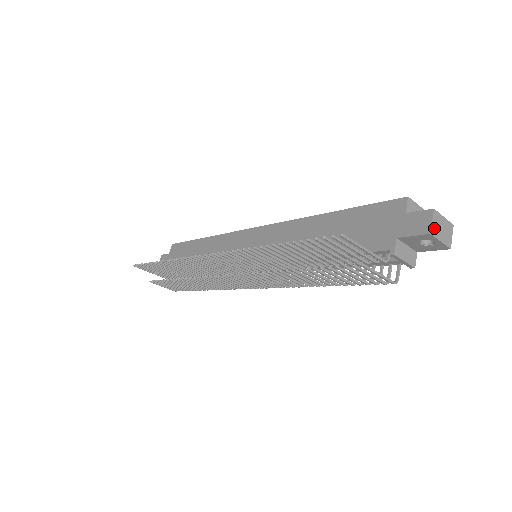
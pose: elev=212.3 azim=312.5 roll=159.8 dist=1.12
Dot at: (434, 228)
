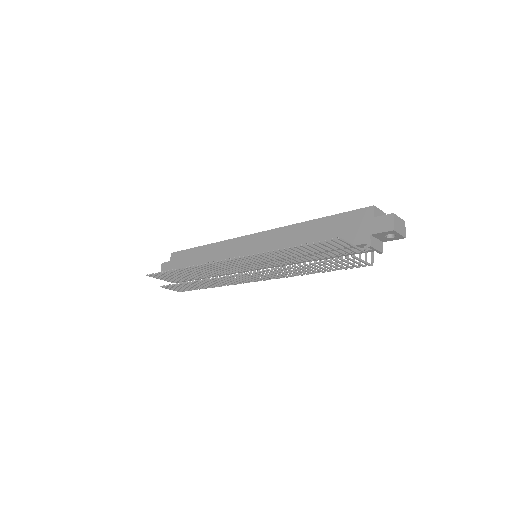
Dot at: (395, 226)
